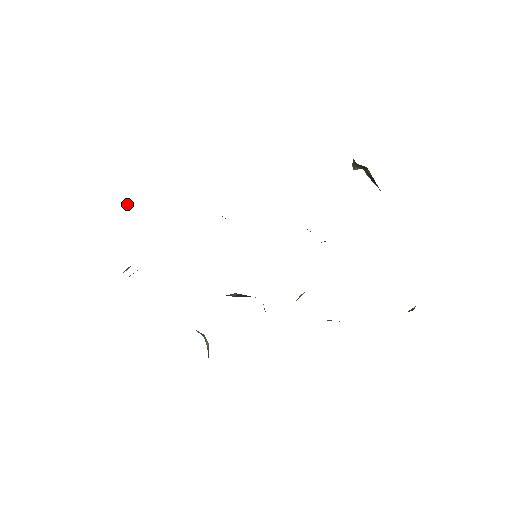
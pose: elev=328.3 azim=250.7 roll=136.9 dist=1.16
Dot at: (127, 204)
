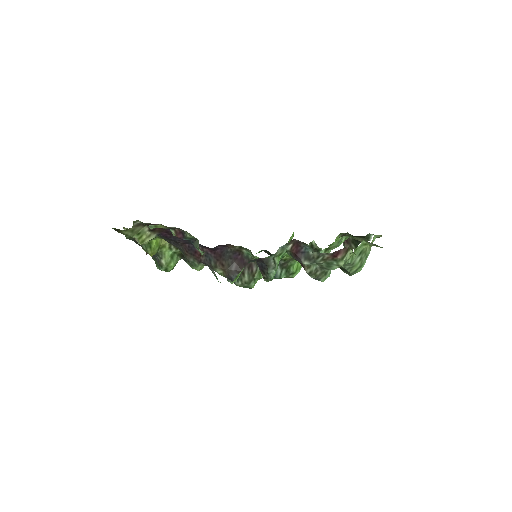
Dot at: occluded
